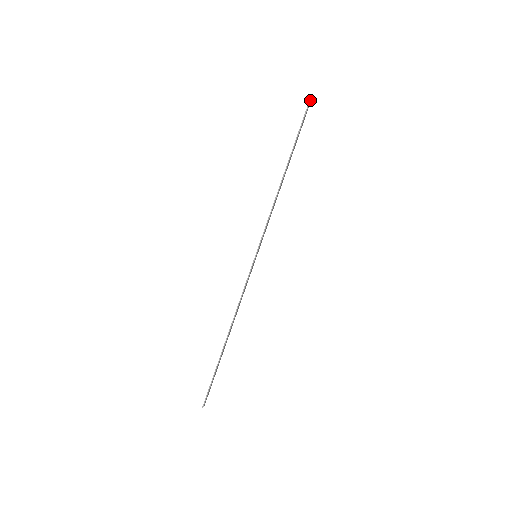
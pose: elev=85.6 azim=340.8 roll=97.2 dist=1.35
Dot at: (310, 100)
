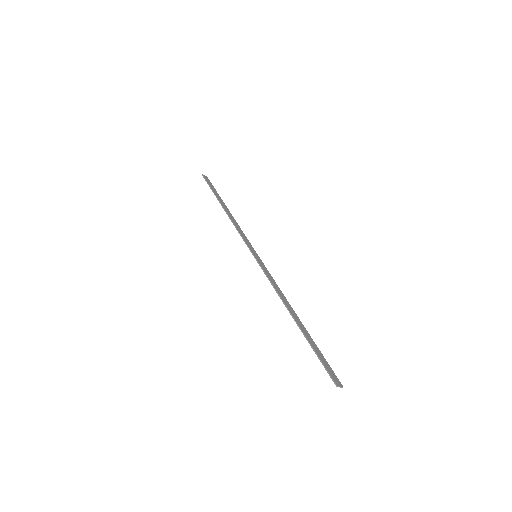
Dot at: (204, 177)
